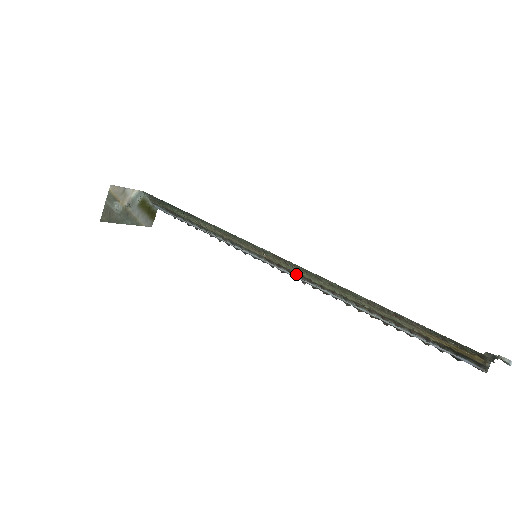
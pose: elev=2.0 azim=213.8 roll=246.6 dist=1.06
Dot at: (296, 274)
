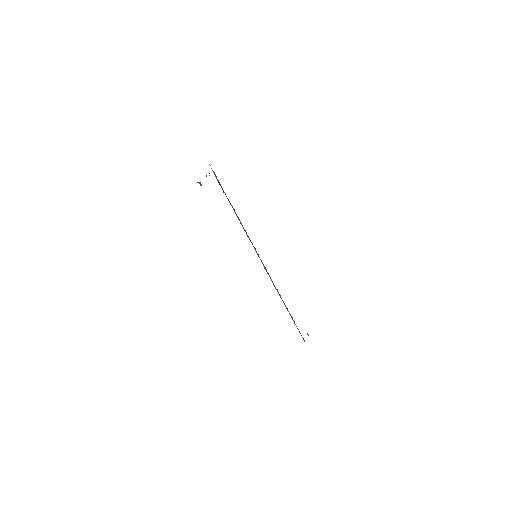
Dot at: occluded
